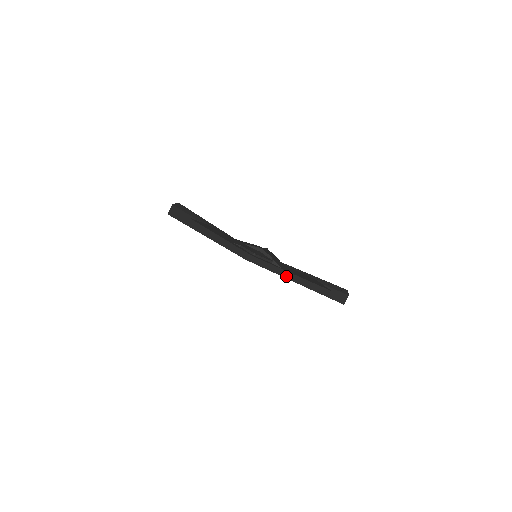
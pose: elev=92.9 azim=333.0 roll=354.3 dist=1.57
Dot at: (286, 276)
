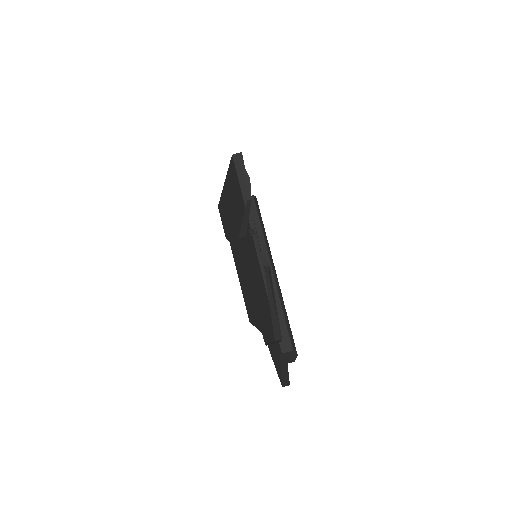
Dot at: occluded
